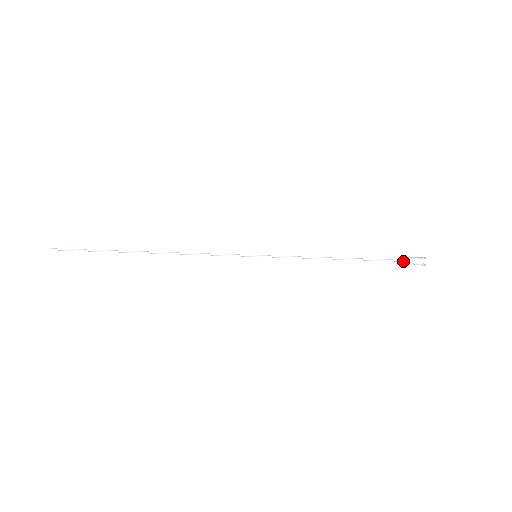
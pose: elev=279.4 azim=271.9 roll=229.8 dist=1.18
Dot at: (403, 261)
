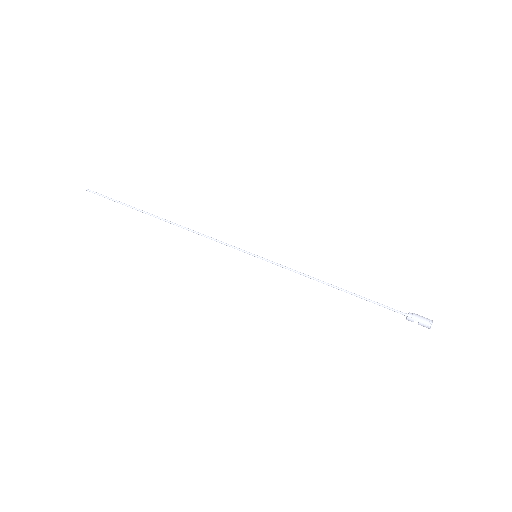
Dot at: (406, 315)
